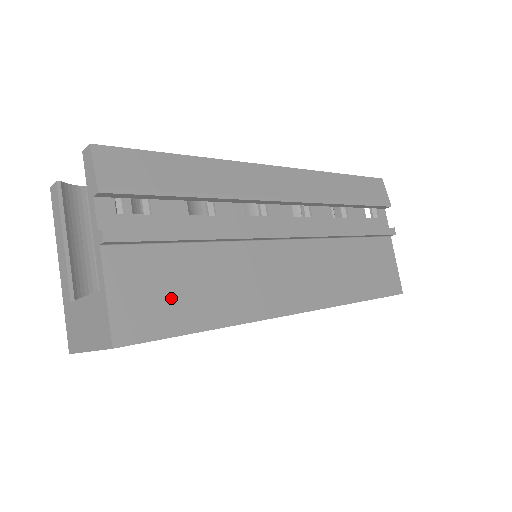
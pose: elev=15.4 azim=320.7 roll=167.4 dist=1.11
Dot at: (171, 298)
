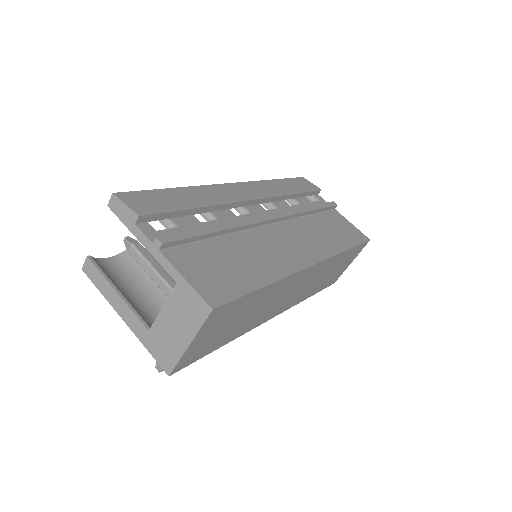
Dot at: (227, 272)
